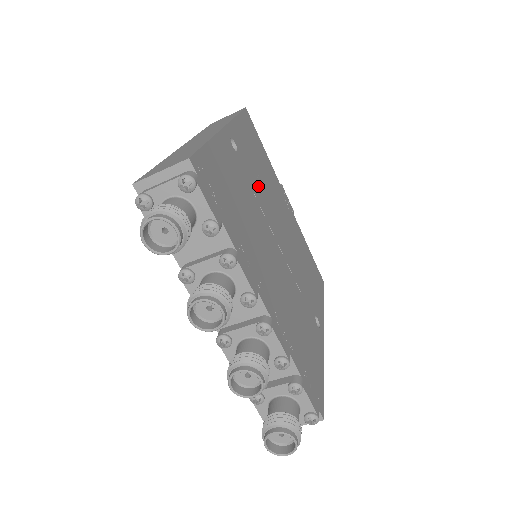
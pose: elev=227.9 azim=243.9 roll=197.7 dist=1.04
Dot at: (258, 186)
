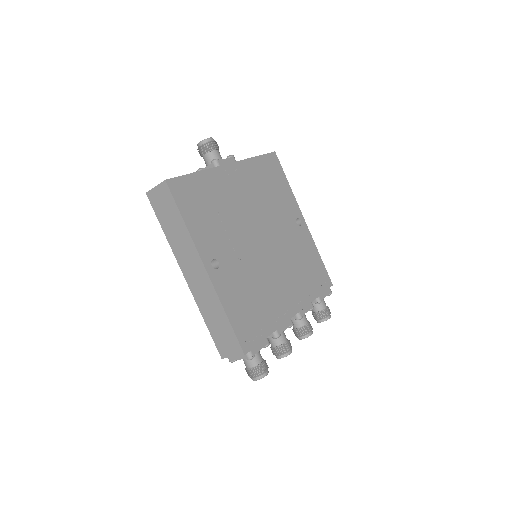
Dot at: (233, 242)
